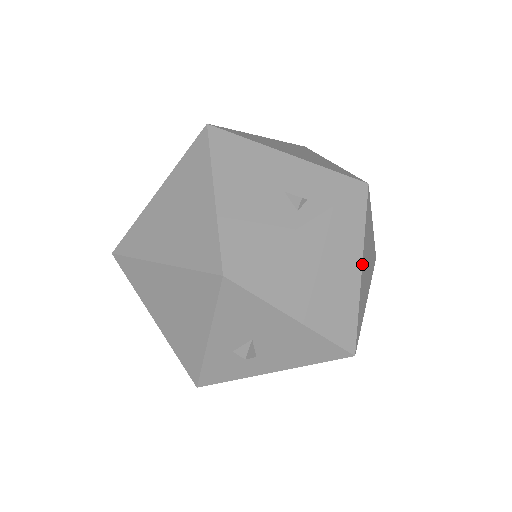
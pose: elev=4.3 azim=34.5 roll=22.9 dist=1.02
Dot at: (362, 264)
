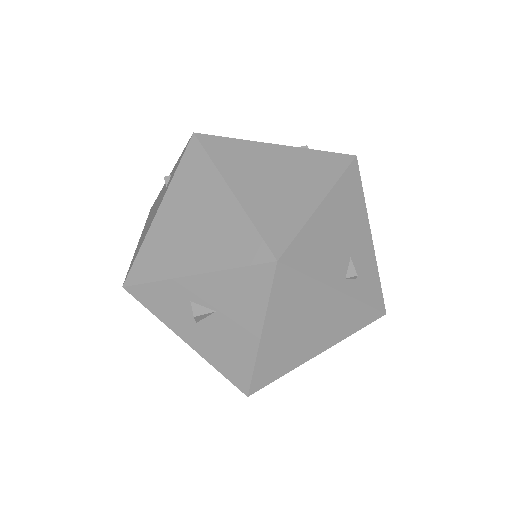
Dot at: occluded
